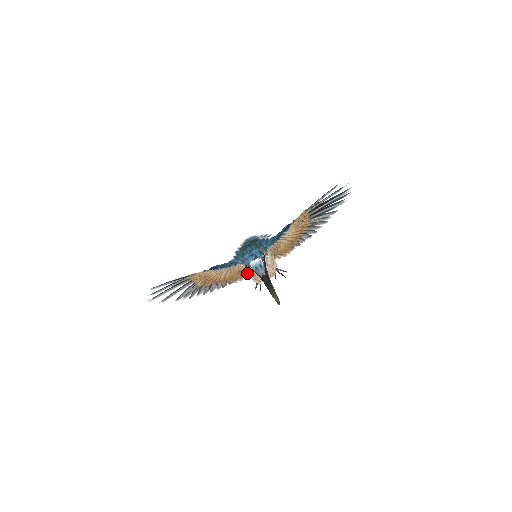
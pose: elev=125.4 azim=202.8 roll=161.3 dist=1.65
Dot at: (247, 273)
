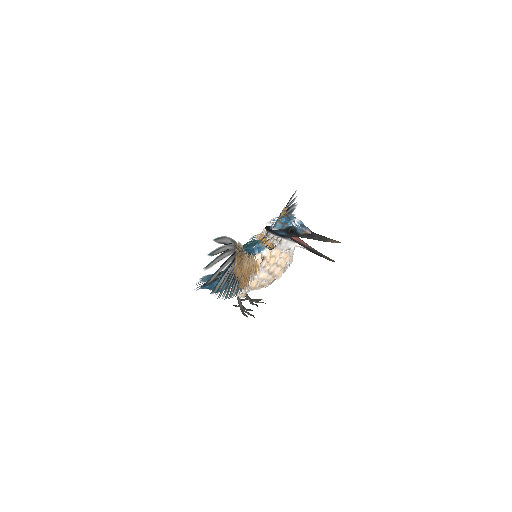
Dot at: (265, 264)
